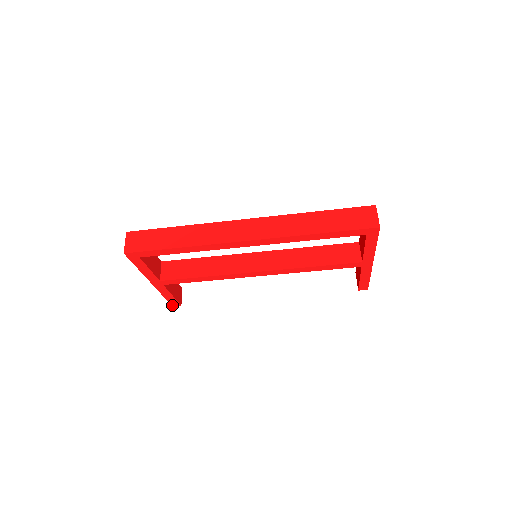
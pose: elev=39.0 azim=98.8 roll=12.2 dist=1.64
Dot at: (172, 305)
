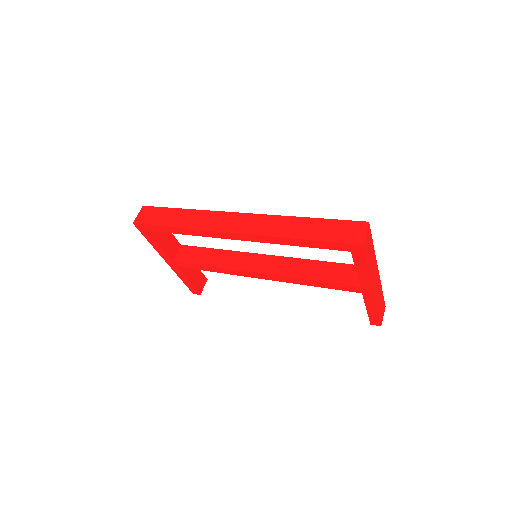
Dot at: (192, 292)
